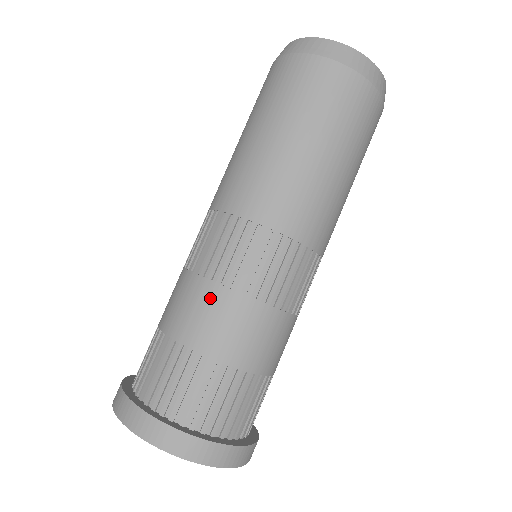
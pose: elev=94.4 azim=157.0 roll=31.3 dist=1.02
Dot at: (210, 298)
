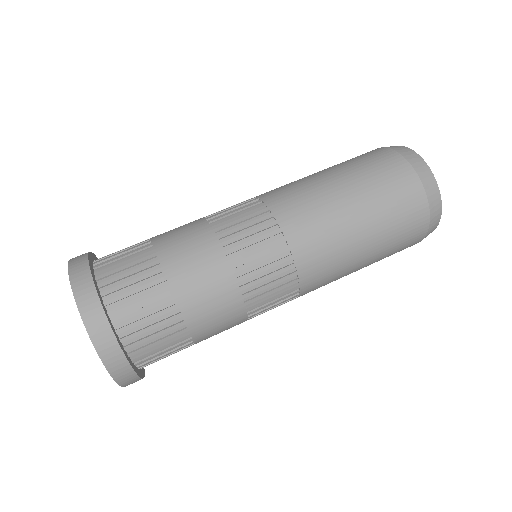
Dot at: occluded
